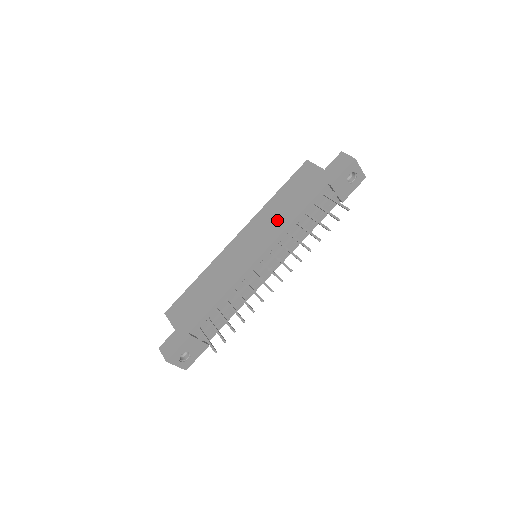
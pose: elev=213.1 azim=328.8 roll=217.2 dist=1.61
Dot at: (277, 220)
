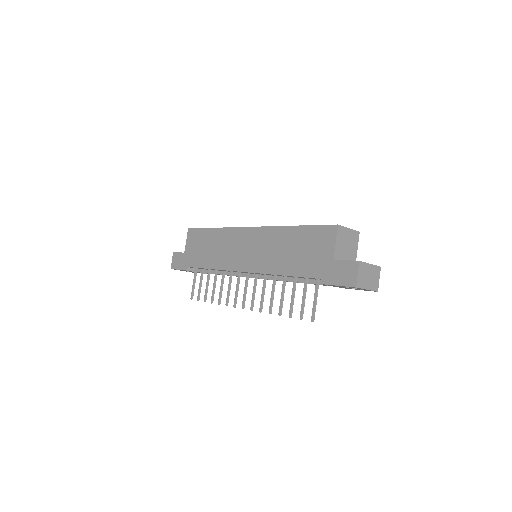
Dot at: (274, 257)
